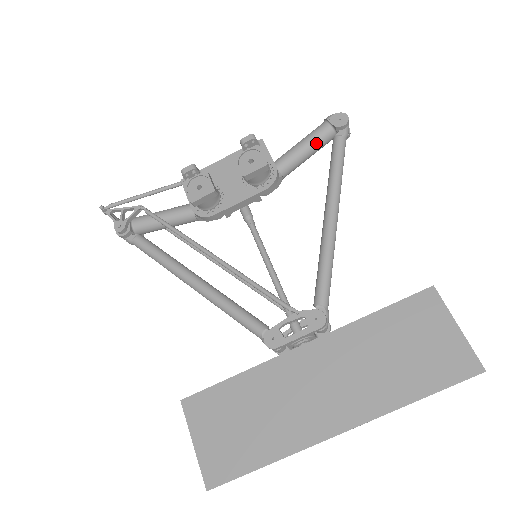
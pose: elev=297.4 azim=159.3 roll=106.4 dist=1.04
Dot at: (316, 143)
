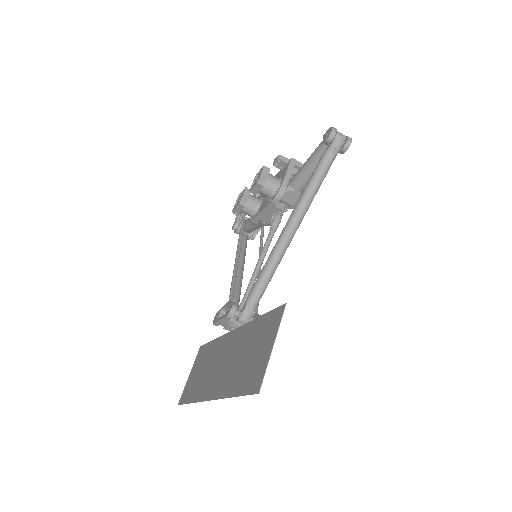
Dot at: (314, 159)
